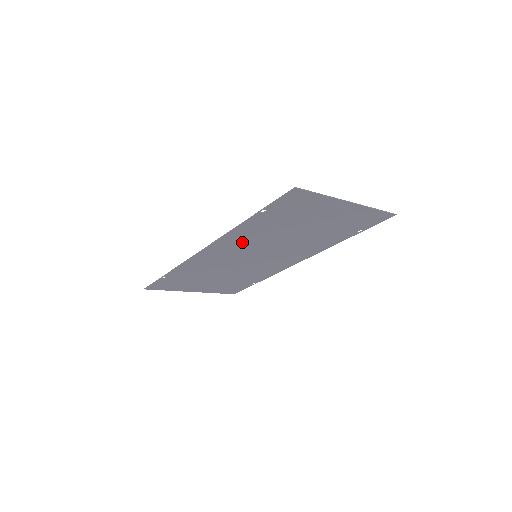
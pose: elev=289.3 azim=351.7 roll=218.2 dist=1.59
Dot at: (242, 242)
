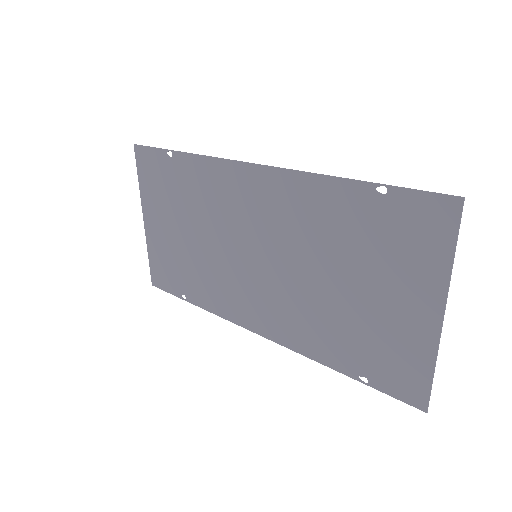
Dot at: (288, 211)
